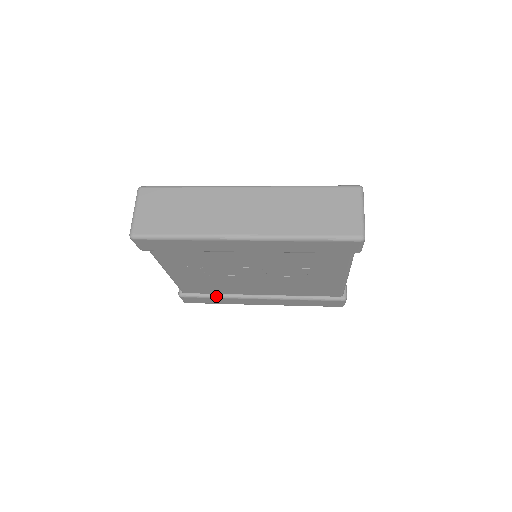
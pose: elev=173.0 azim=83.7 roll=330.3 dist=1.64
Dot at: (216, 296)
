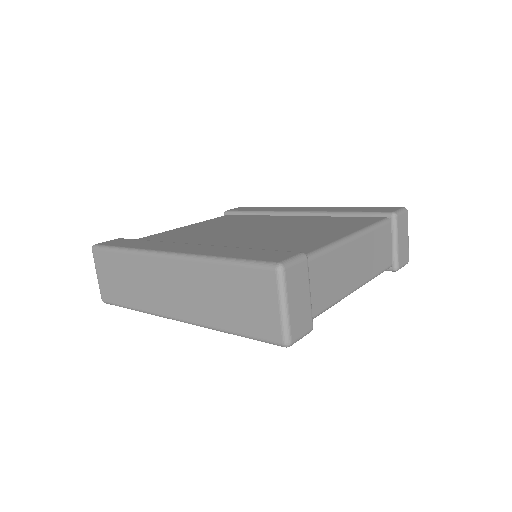
Dot at: occluded
